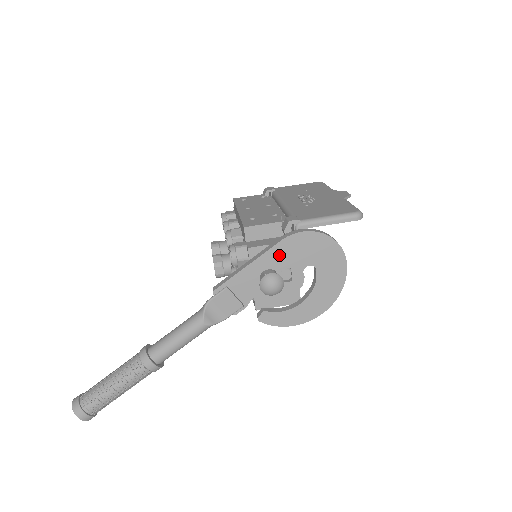
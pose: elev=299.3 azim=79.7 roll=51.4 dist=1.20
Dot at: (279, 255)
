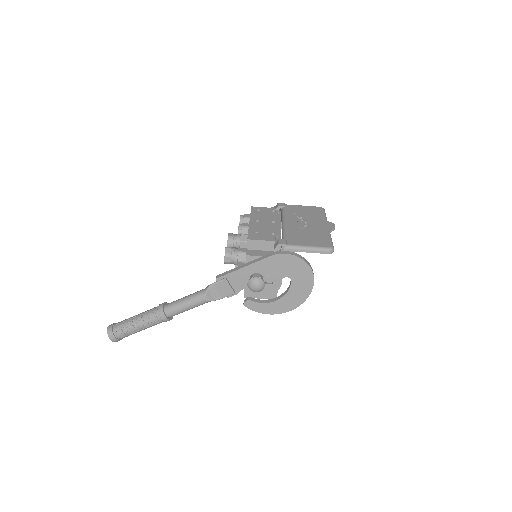
Dot at: (266, 265)
